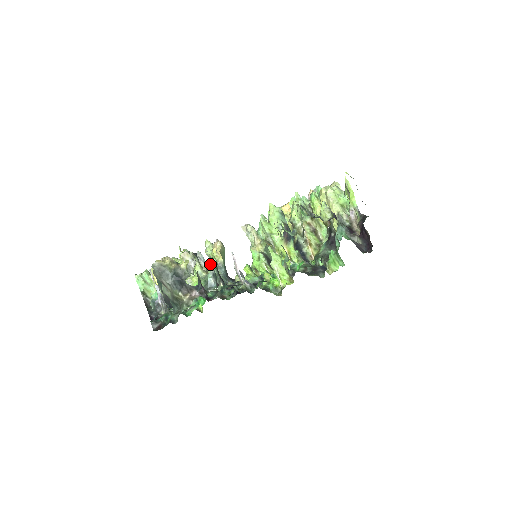
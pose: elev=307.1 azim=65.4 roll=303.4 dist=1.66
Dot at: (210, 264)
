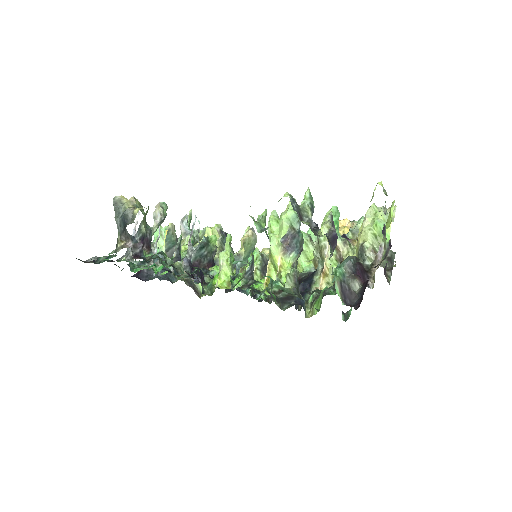
Dot at: (202, 239)
